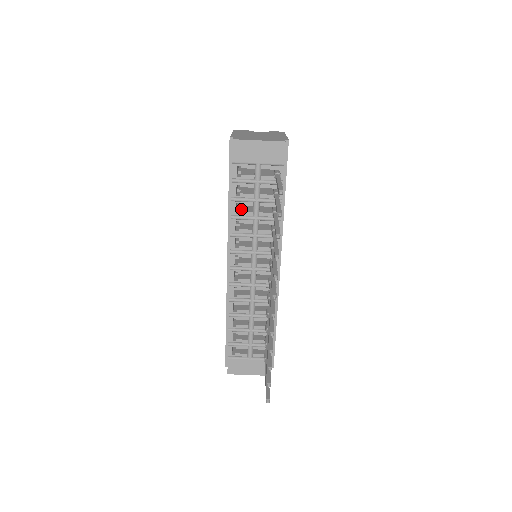
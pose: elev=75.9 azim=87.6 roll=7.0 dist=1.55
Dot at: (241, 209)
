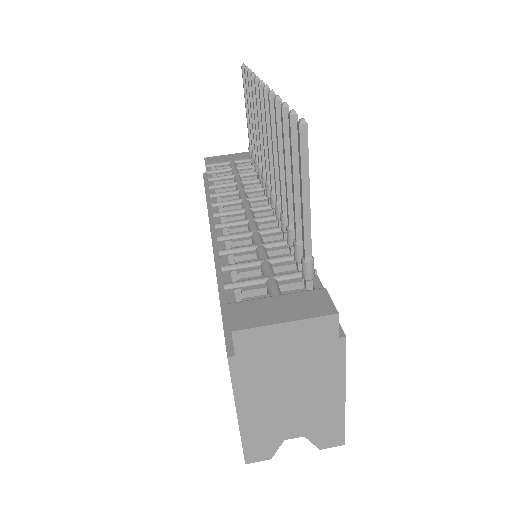
Dot at: occluded
